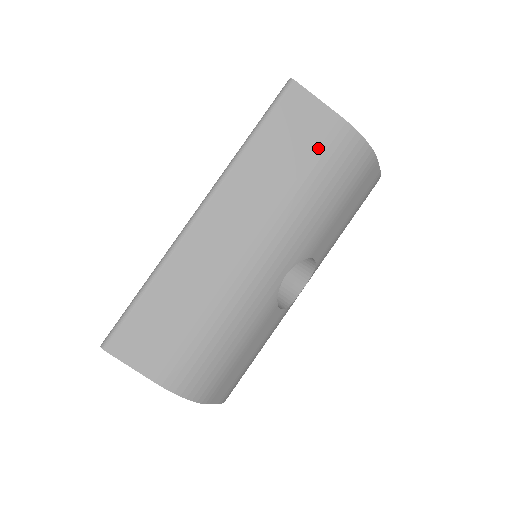
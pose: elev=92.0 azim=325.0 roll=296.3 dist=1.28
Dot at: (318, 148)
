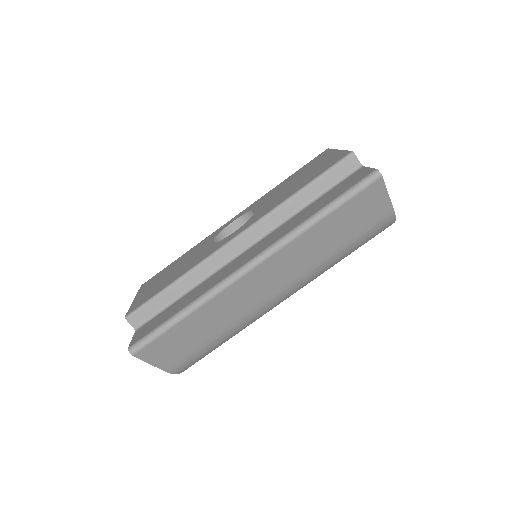
Dot at: (364, 229)
